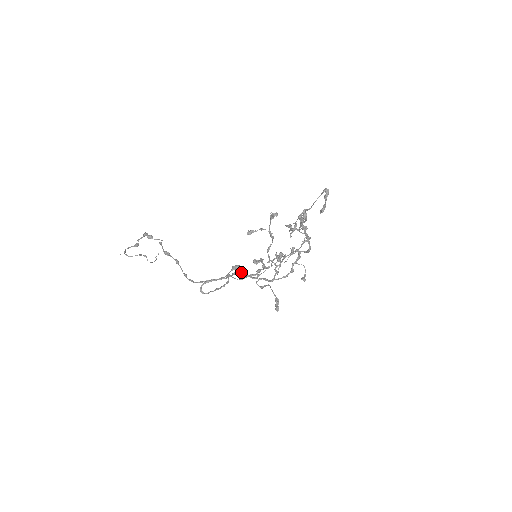
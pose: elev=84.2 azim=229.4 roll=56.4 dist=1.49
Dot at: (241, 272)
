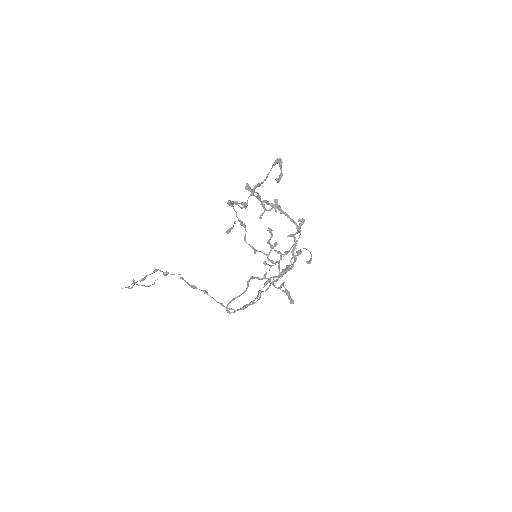
Dot at: (251, 278)
